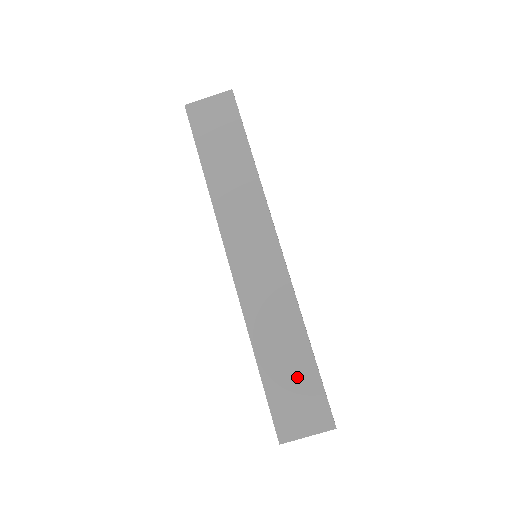
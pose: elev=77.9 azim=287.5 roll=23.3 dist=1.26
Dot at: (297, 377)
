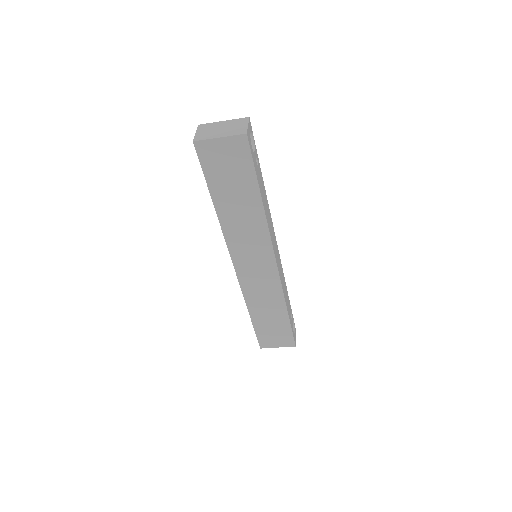
Dot at: (276, 326)
